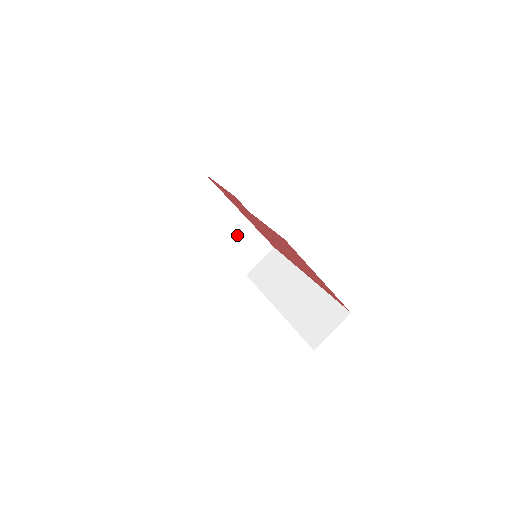
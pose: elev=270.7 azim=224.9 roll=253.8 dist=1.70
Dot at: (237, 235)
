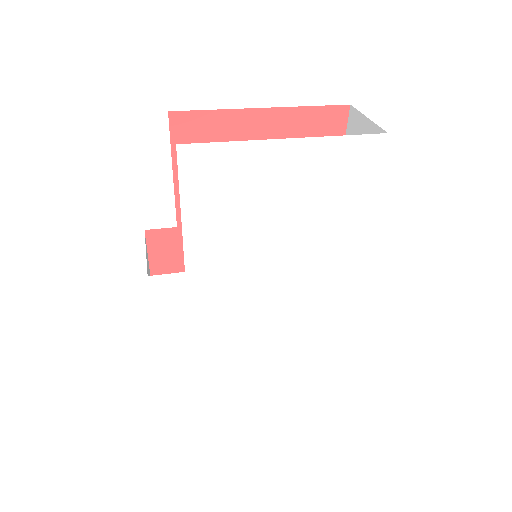
Dot at: occluded
